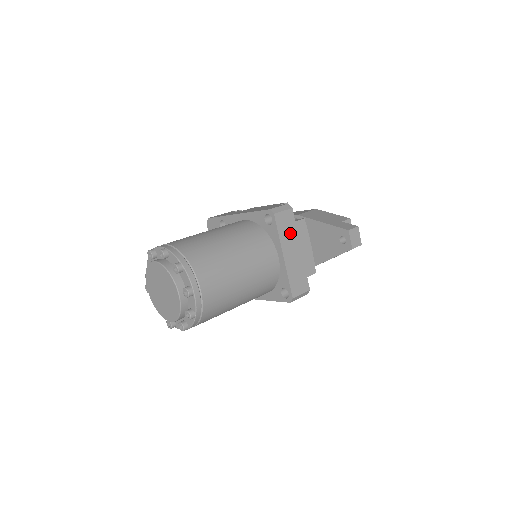
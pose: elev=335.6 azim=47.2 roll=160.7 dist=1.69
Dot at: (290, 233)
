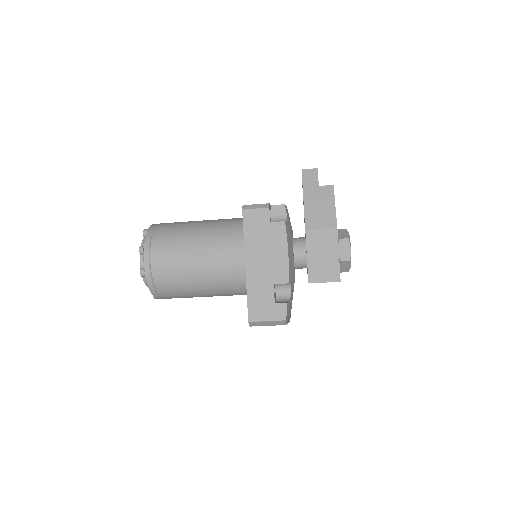
Dot at: occluded
